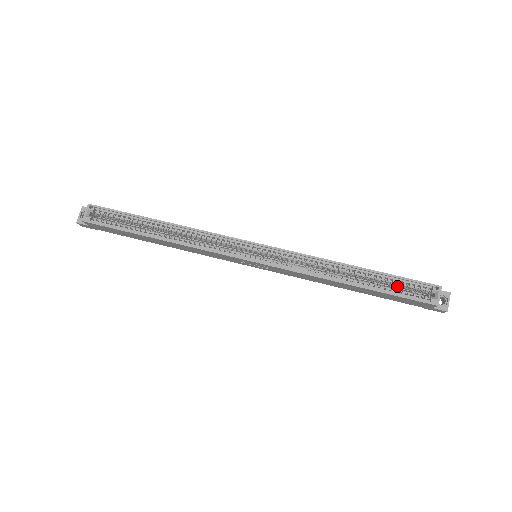
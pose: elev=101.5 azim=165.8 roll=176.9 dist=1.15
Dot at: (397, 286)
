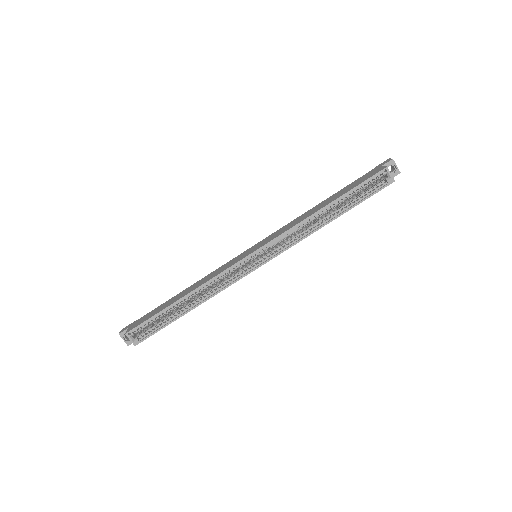
Dot at: occluded
